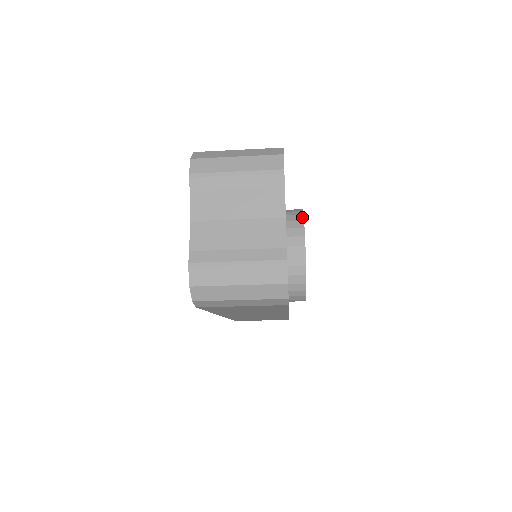
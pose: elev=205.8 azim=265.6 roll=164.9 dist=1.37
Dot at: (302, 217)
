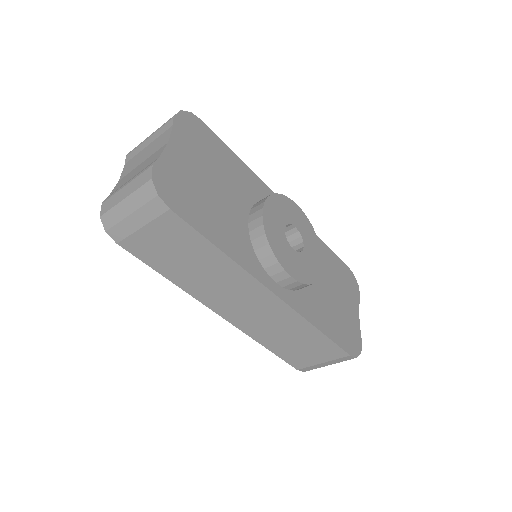
Dot at: (272, 194)
